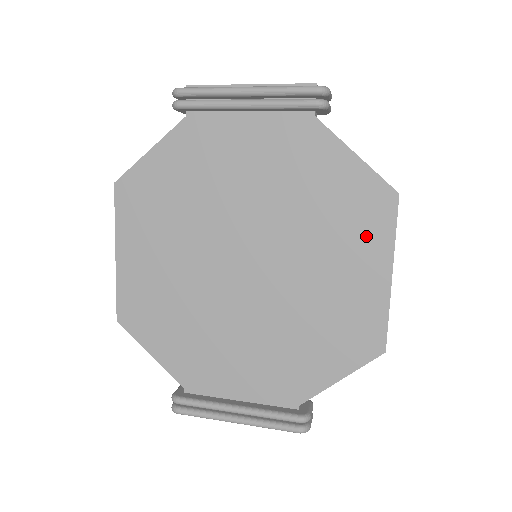
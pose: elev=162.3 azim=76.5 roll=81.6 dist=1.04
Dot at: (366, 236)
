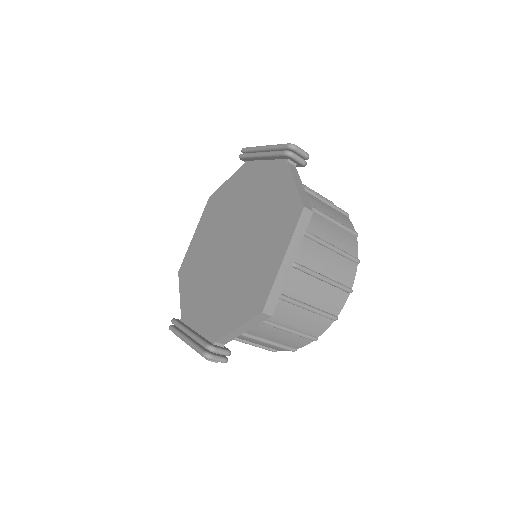
Dot at: (282, 232)
